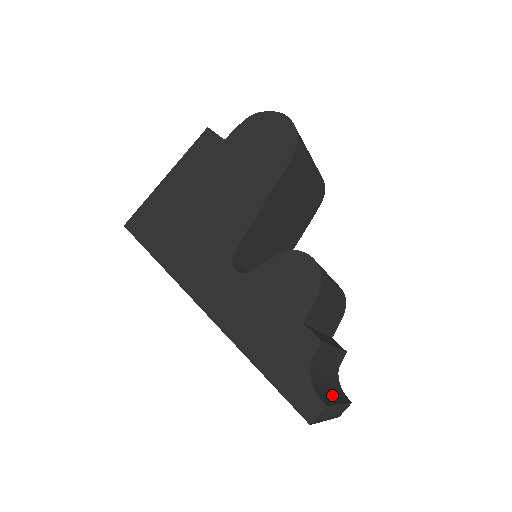
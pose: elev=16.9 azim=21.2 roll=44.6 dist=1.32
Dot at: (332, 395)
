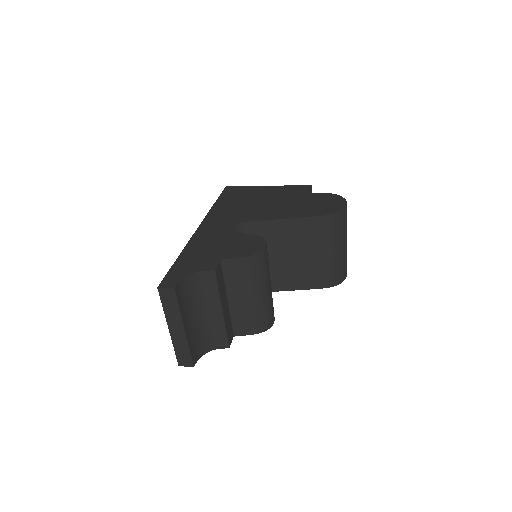
Dot at: (188, 320)
